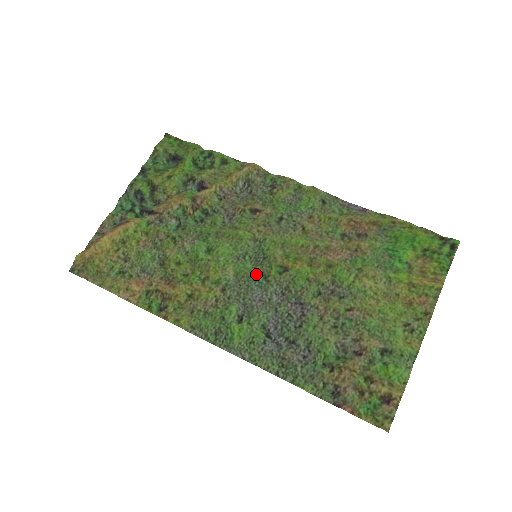
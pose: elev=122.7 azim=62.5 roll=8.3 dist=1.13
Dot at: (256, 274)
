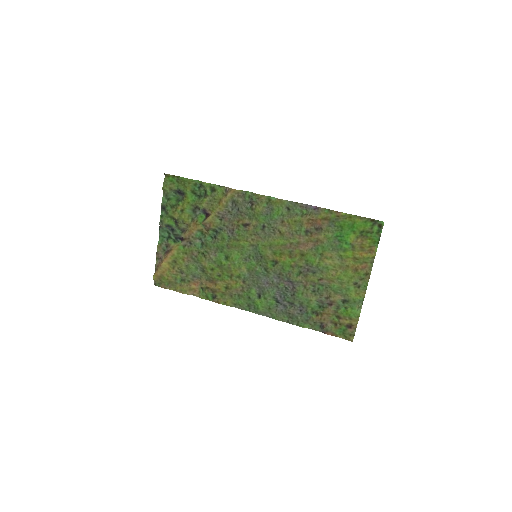
Dot at: (260, 268)
